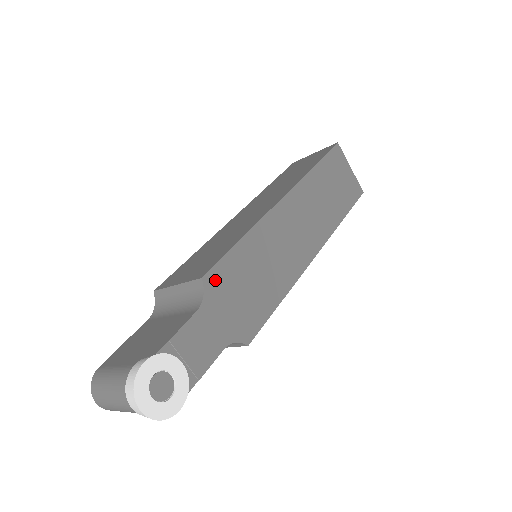
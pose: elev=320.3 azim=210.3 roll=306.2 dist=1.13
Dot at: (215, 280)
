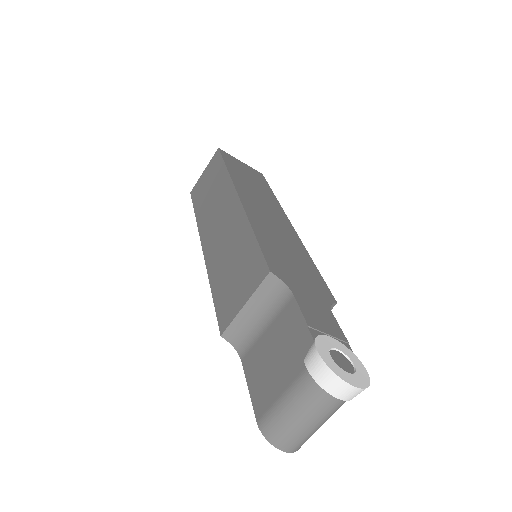
Dot at: (276, 269)
